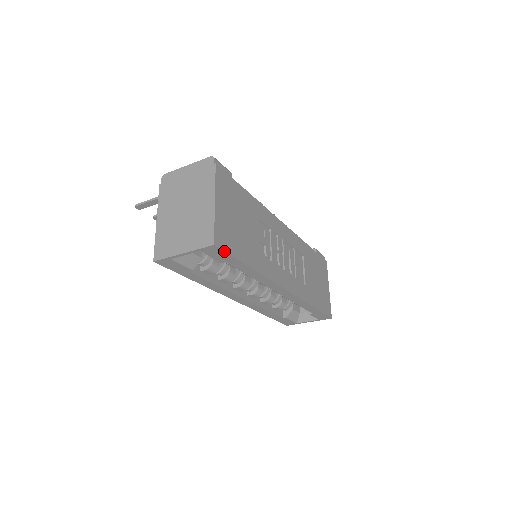
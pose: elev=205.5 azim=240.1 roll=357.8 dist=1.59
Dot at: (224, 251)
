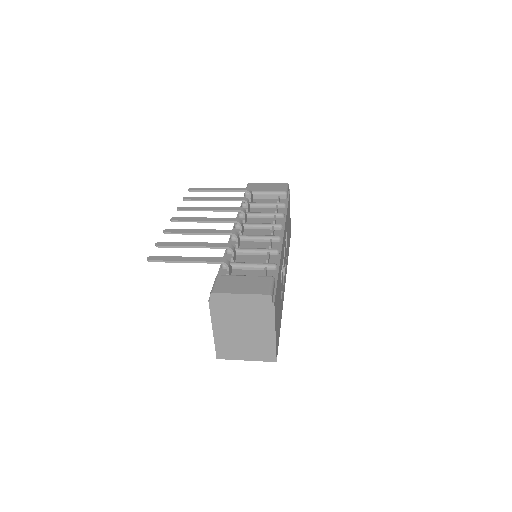
Dot at: occluded
